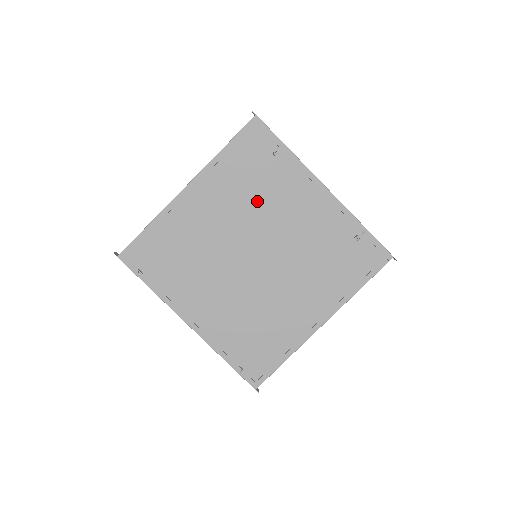
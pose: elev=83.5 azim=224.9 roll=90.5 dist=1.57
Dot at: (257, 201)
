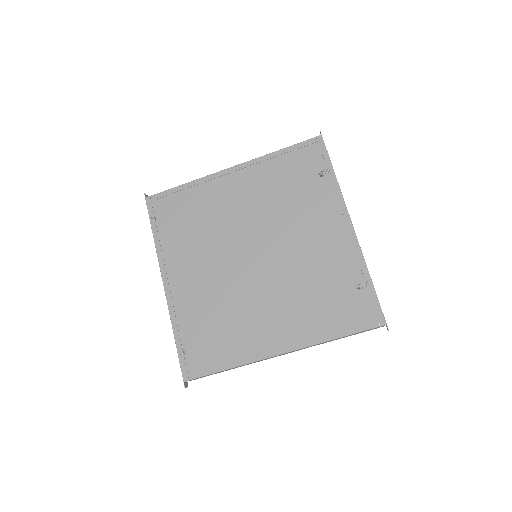
Dot at: (284, 208)
